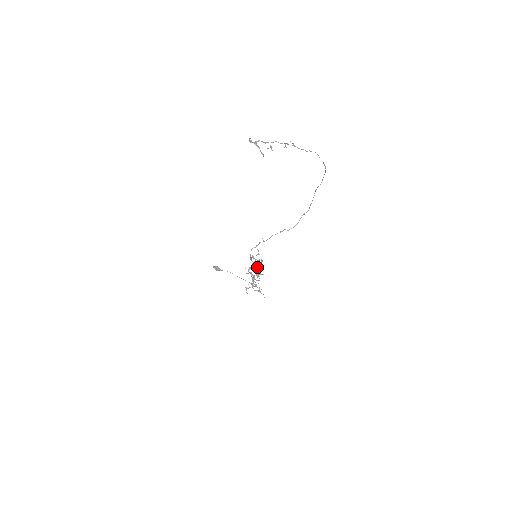
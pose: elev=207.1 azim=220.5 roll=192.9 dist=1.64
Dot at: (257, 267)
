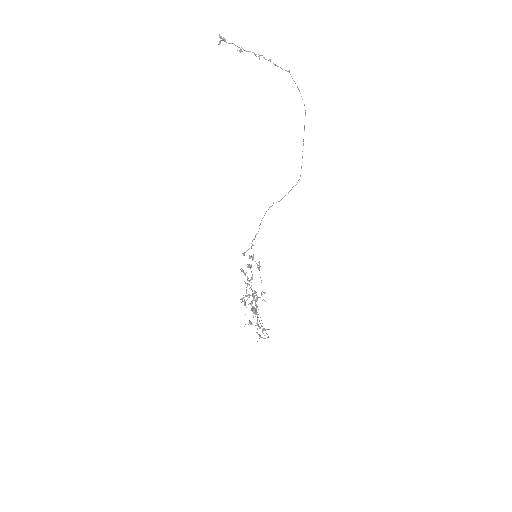
Dot at: (248, 266)
